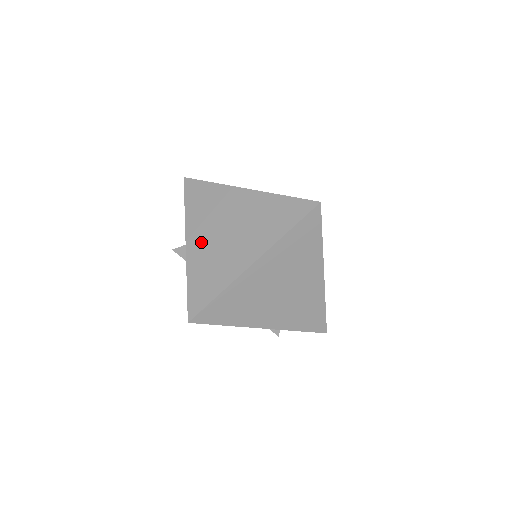
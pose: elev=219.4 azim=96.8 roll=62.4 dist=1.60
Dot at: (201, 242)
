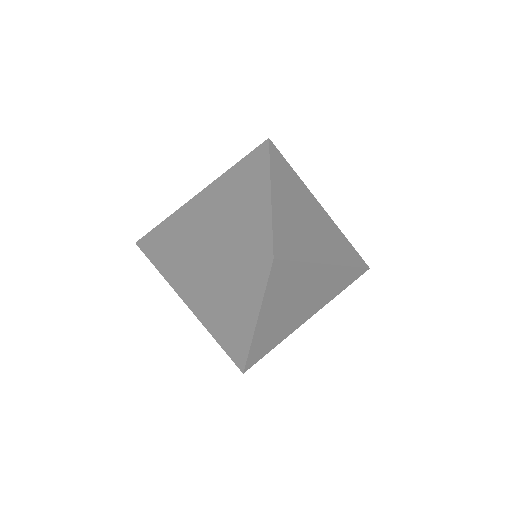
Dot at: (200, 307)
